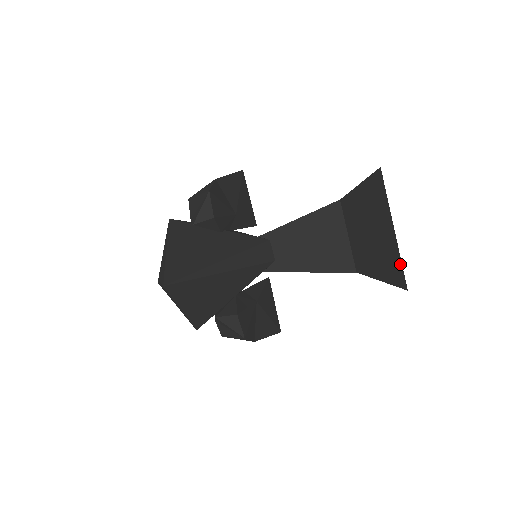
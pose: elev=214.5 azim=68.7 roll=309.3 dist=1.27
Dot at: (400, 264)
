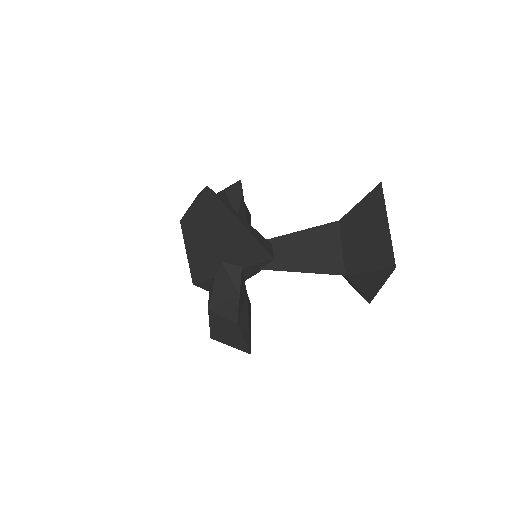
Dot at: (391, 248)
